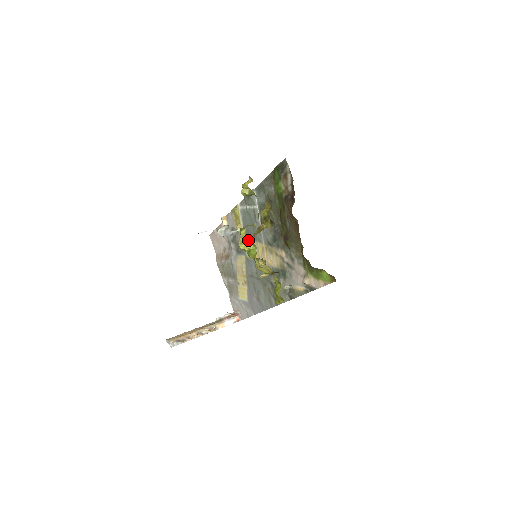
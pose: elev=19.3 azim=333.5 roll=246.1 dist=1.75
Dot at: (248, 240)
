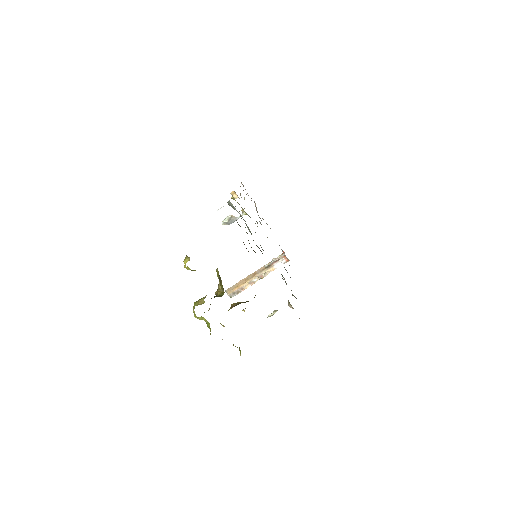
Dot at: (201, 316)
